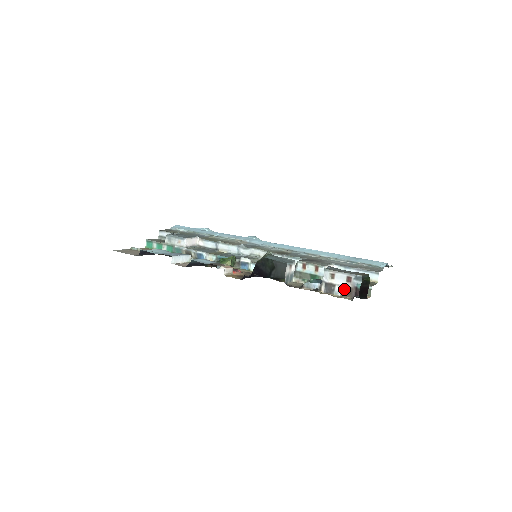
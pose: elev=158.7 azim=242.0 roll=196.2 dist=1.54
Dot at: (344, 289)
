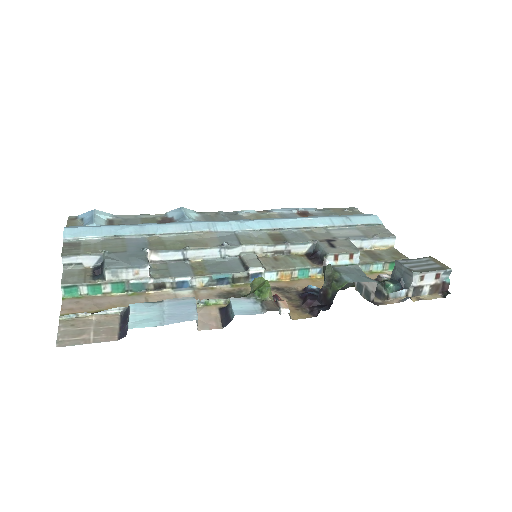
Dot at: (432, 287)
